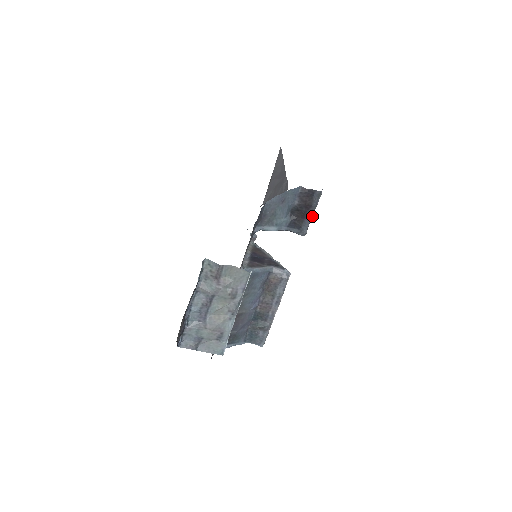
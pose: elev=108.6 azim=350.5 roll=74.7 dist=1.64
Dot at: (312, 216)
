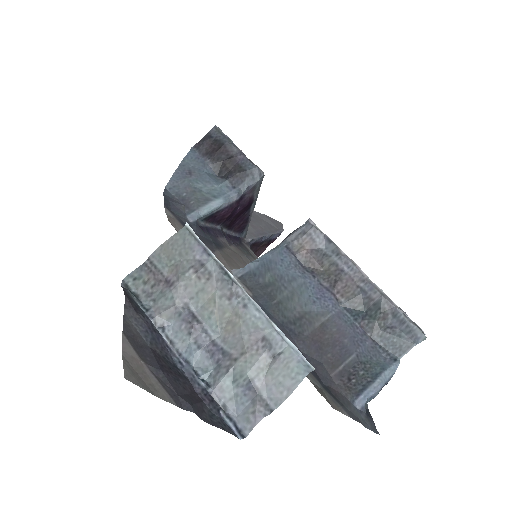
Dot at: (240, 151)
